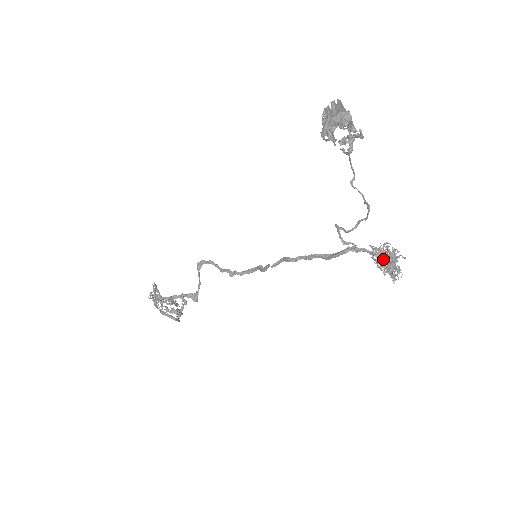
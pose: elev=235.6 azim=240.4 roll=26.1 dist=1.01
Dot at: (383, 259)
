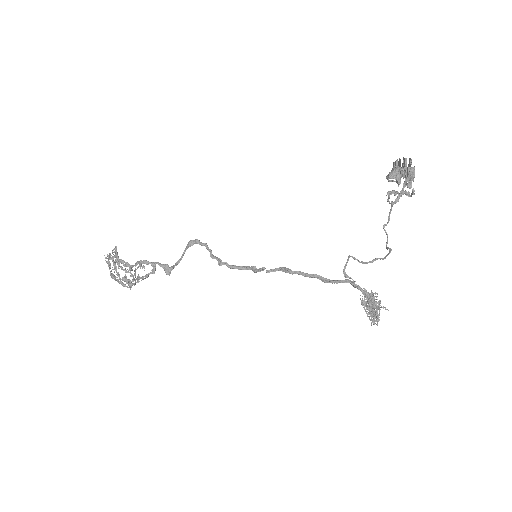
Dot at: (372, 302)
